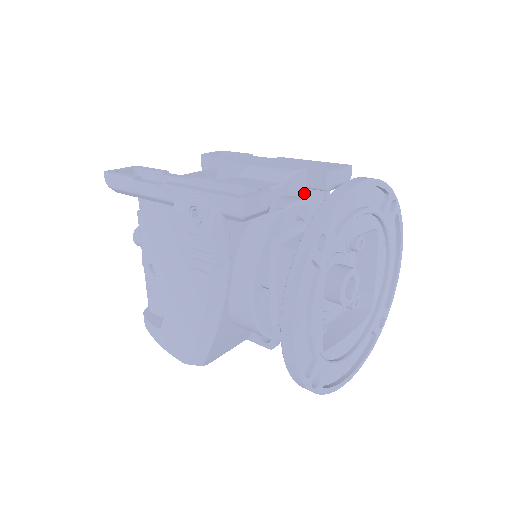
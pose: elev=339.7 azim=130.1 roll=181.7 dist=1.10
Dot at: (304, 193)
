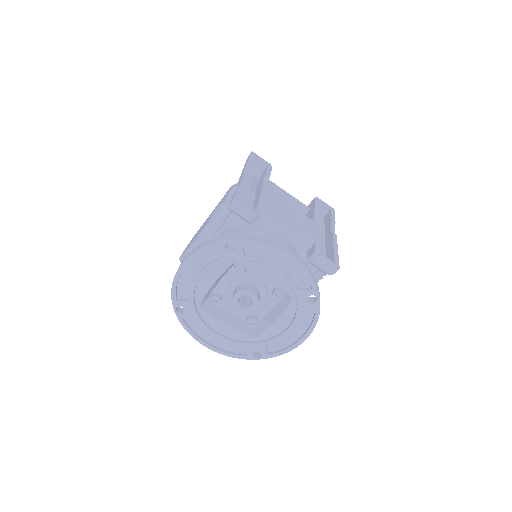
Dot at: (303, 253)
